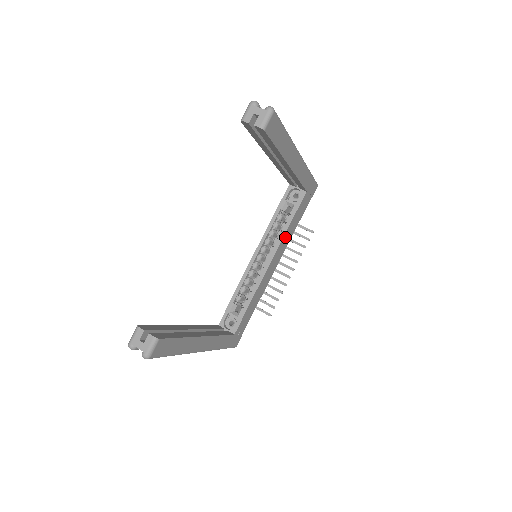
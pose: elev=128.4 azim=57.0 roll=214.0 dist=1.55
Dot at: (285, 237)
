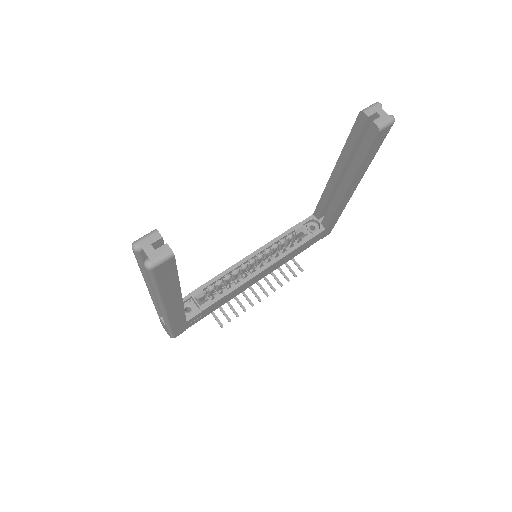
Dot at: (285, 257)
